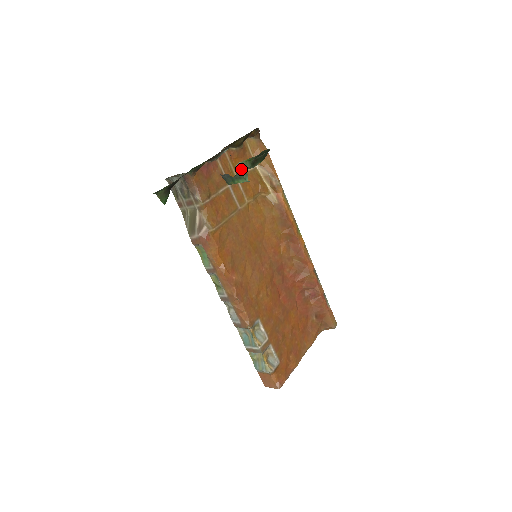
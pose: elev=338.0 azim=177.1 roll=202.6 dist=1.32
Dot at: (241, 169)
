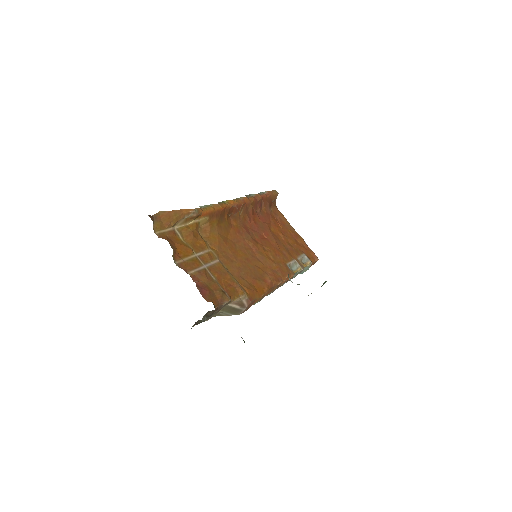
Dot at: (186, 248)
